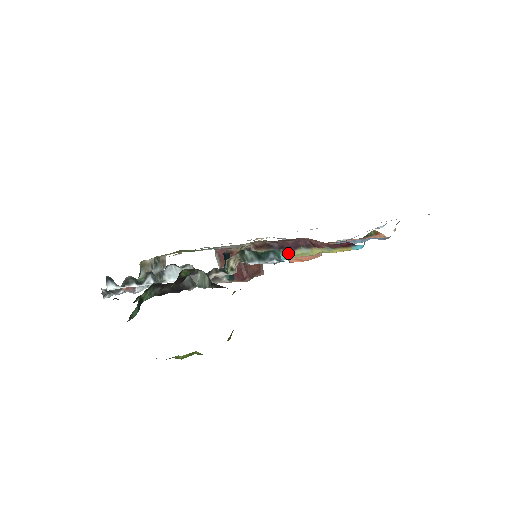
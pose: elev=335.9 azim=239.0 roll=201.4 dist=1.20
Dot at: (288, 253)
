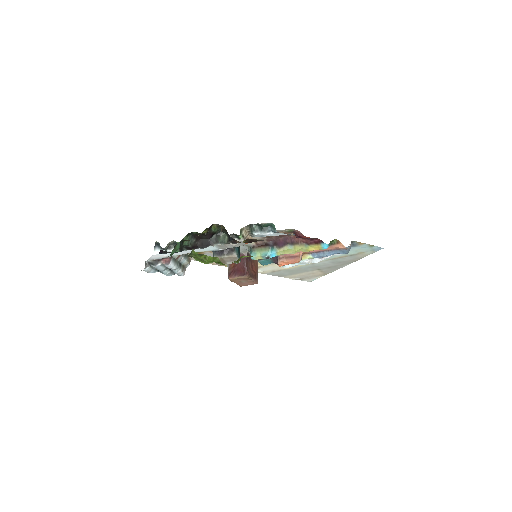
Dot at: (279, 249)
